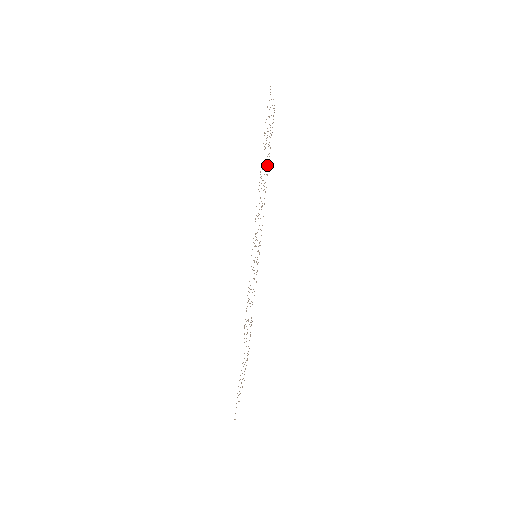
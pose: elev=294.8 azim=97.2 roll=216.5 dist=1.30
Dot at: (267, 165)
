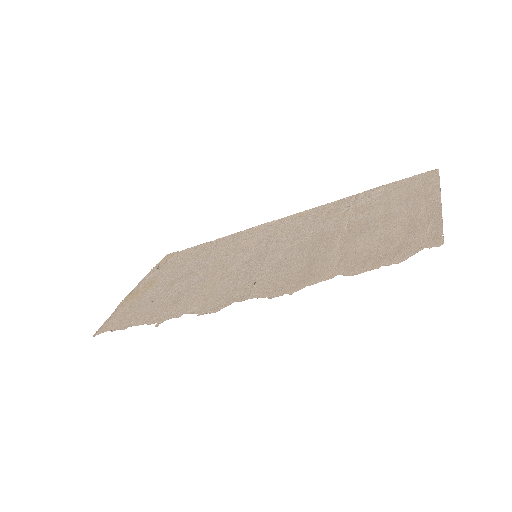
Dot at: (362, 204)
